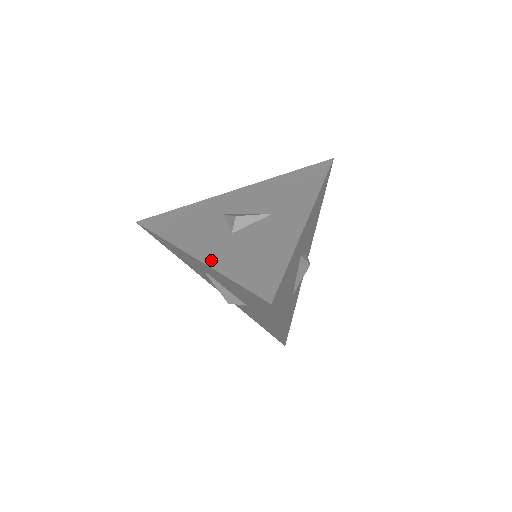
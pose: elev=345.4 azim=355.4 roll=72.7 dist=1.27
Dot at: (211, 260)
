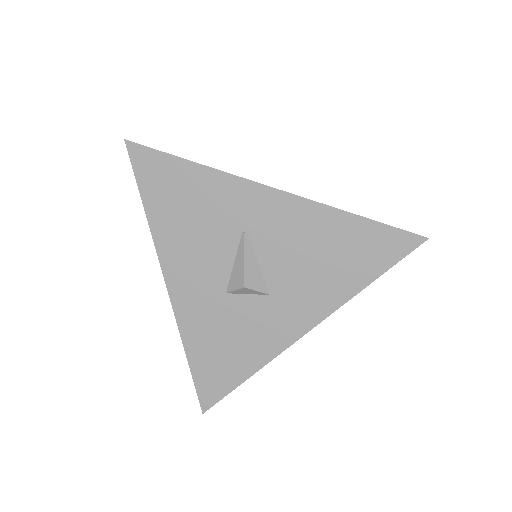
Dot at: (308, 200)
